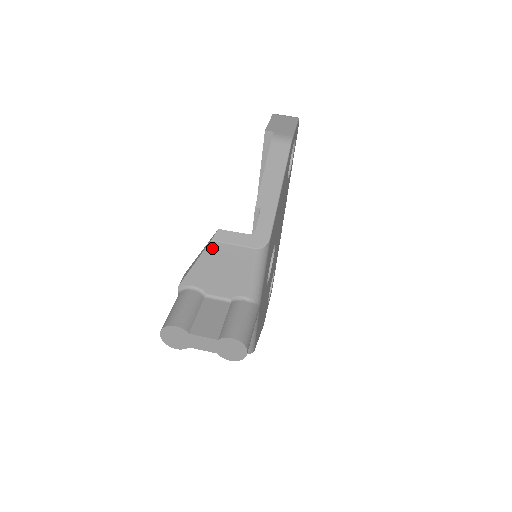
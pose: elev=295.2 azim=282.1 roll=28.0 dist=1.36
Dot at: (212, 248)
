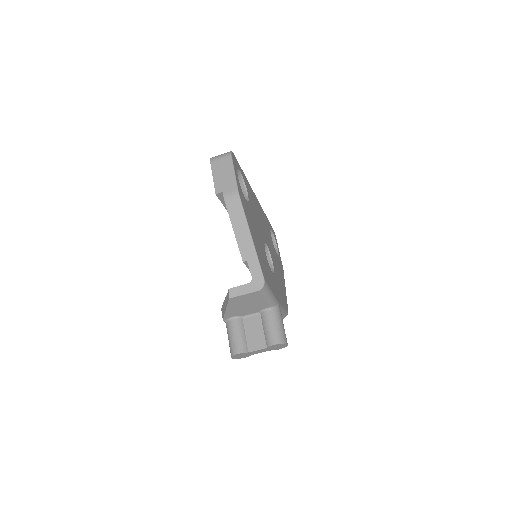
Dot at: (232, 301)
